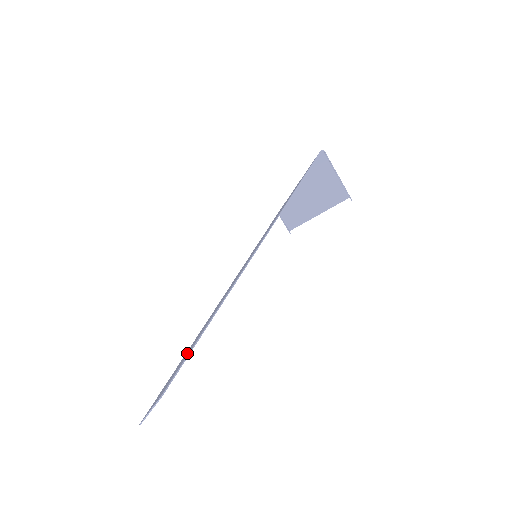
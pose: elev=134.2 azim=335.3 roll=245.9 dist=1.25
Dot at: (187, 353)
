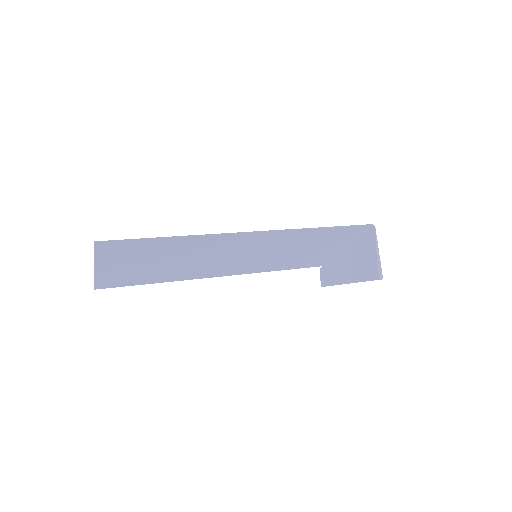
Dot at: (145, 256)
